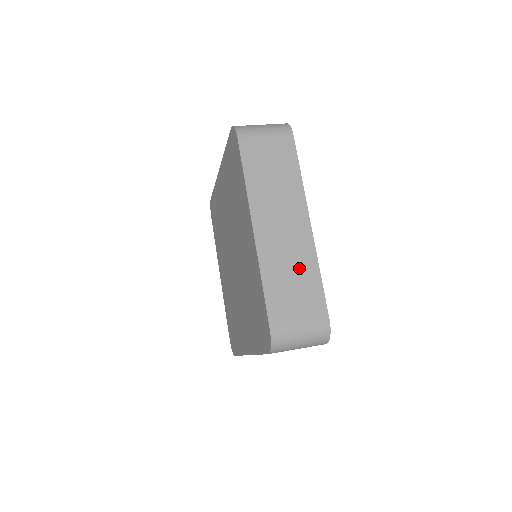
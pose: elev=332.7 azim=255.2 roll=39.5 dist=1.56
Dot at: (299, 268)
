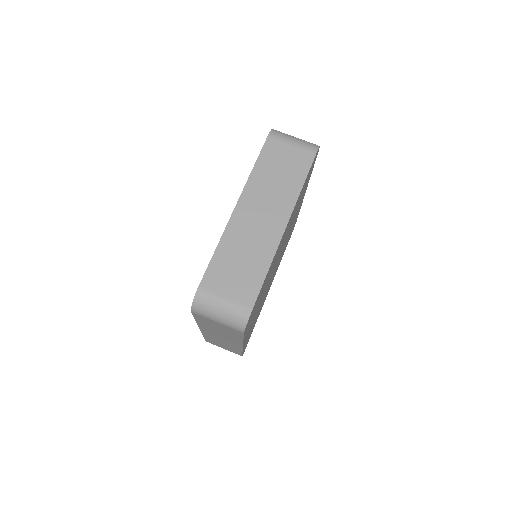
Dot at: (253, 255)
